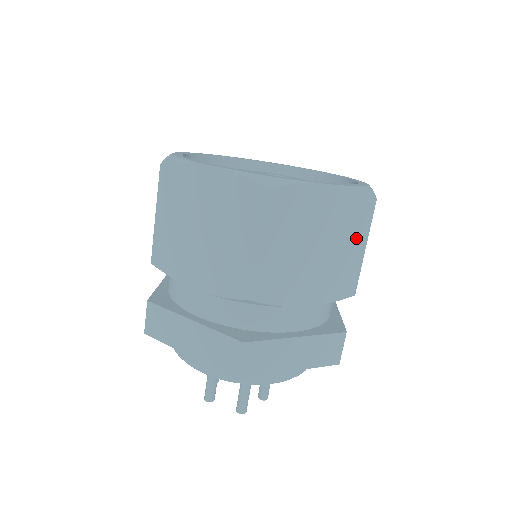
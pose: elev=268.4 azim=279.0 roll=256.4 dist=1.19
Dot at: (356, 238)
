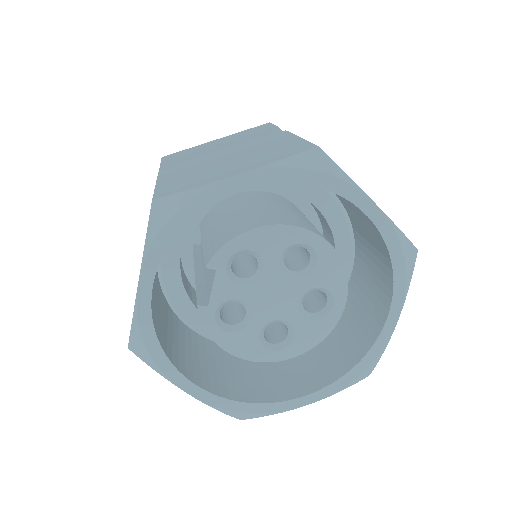
Dot at: occluded
